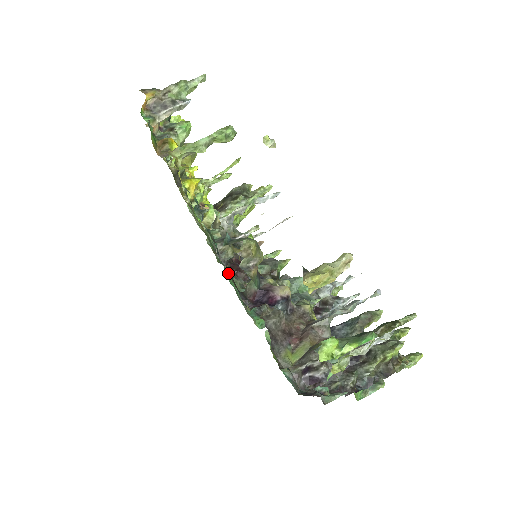
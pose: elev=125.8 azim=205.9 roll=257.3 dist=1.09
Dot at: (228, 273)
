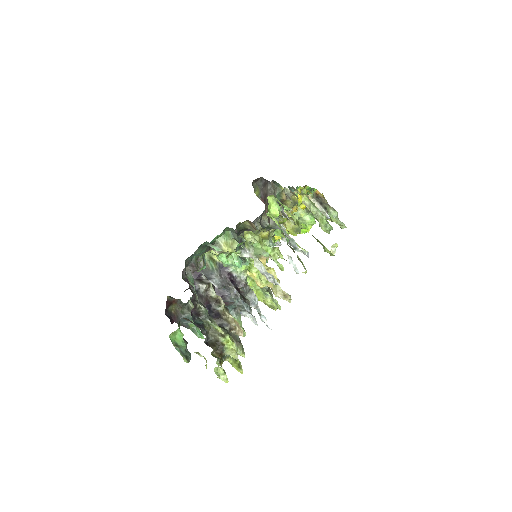
Dot at: occluded
